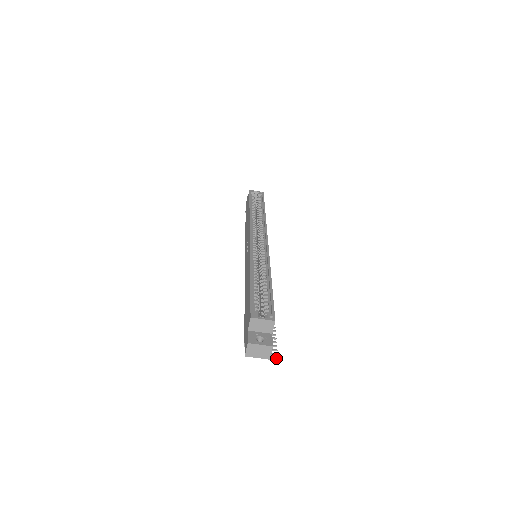
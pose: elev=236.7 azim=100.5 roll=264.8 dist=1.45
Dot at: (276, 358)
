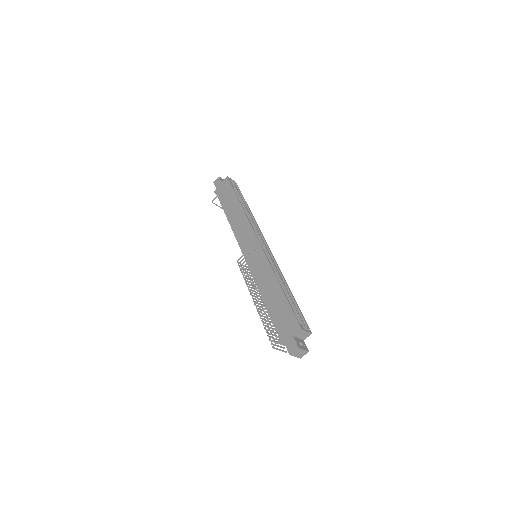
Dot at: (286, 352)
